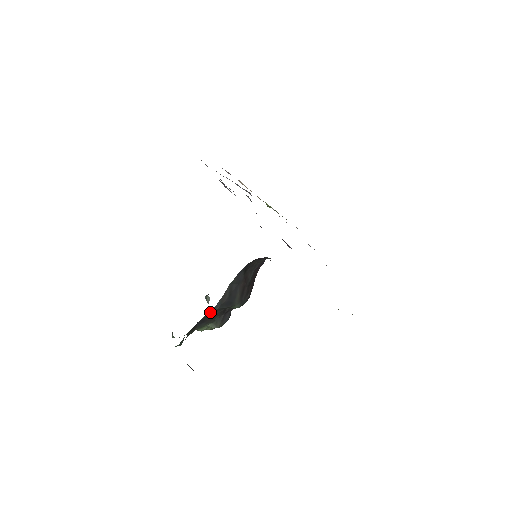
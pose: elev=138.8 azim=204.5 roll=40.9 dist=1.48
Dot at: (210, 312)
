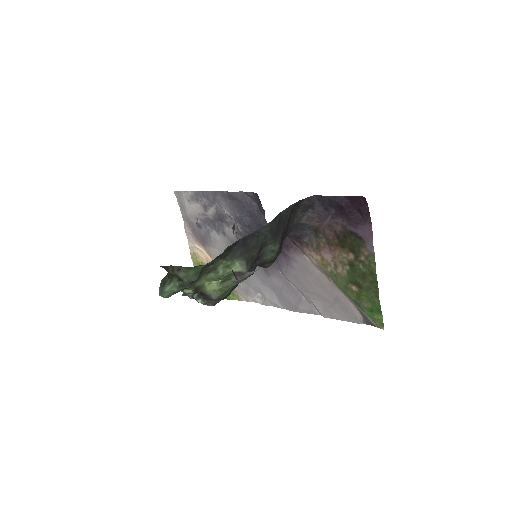
Dot at: (258, 230)
